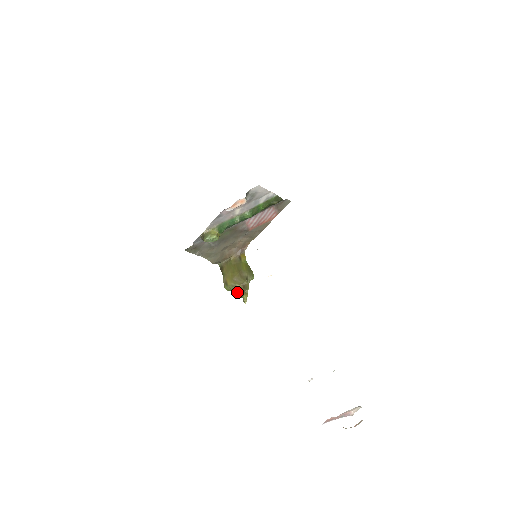
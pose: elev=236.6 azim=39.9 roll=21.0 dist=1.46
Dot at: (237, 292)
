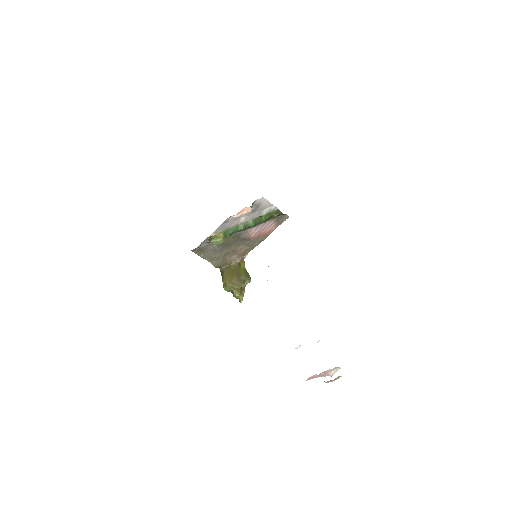
Dot at: (234, 292)
